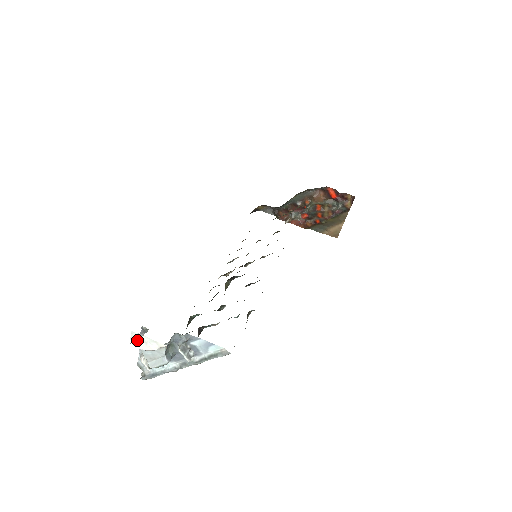
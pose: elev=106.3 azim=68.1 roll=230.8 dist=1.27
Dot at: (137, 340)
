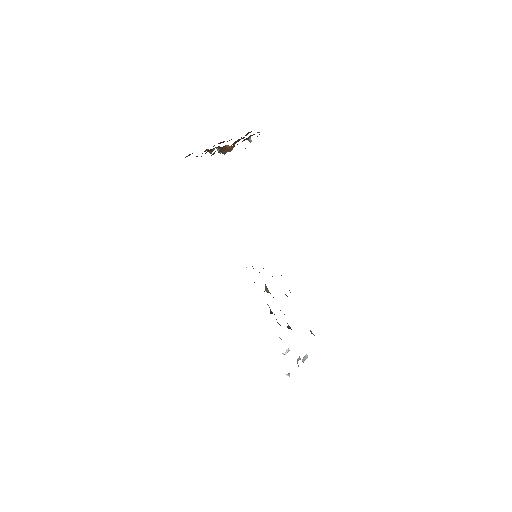
Dot at: occluded
